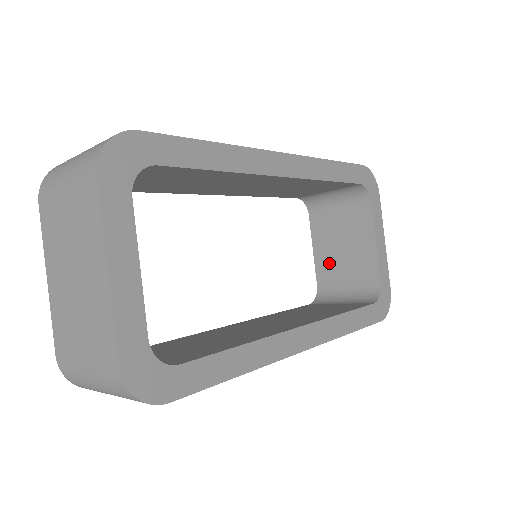
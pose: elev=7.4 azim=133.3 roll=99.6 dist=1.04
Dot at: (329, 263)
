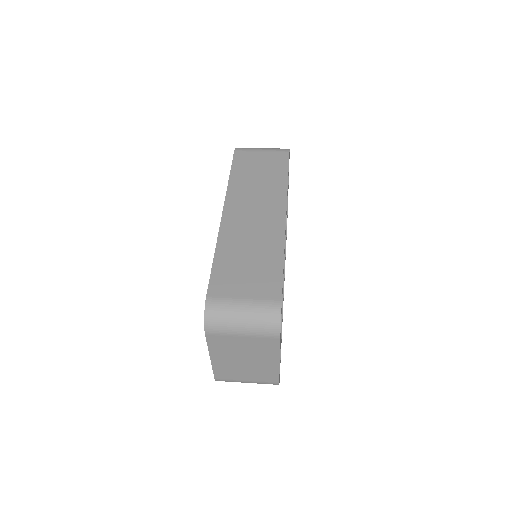
Dot at: occluded
